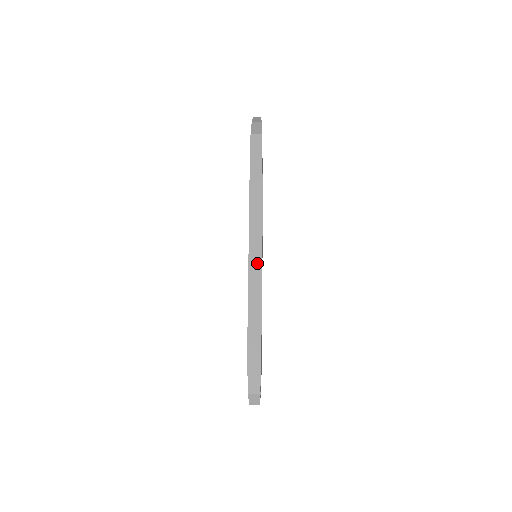
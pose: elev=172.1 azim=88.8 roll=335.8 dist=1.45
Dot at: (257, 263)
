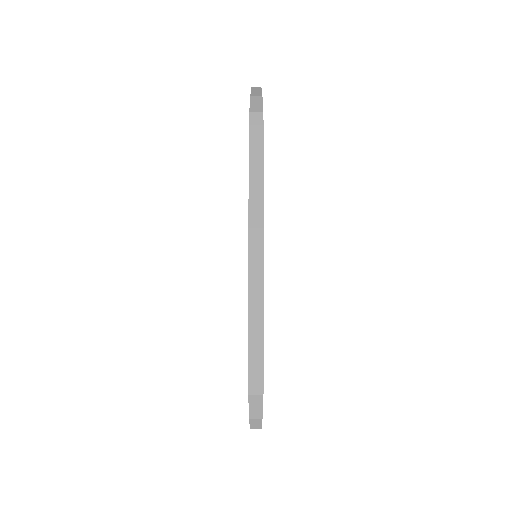
Dot at: (258, 272)
